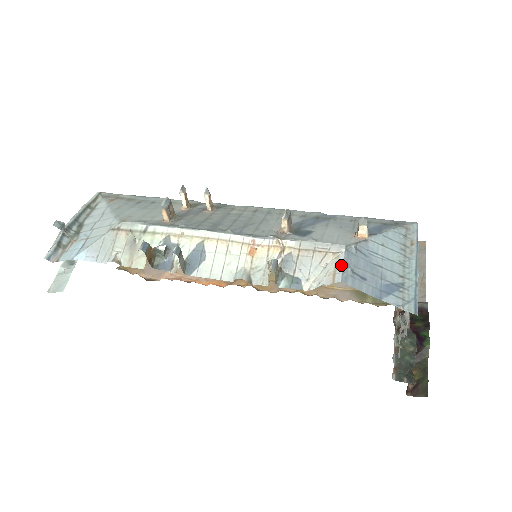
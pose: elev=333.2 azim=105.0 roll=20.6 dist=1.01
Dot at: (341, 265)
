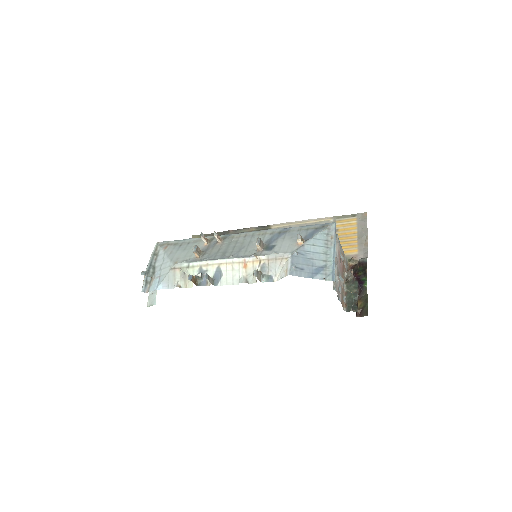
Dot at: (289, 265)
